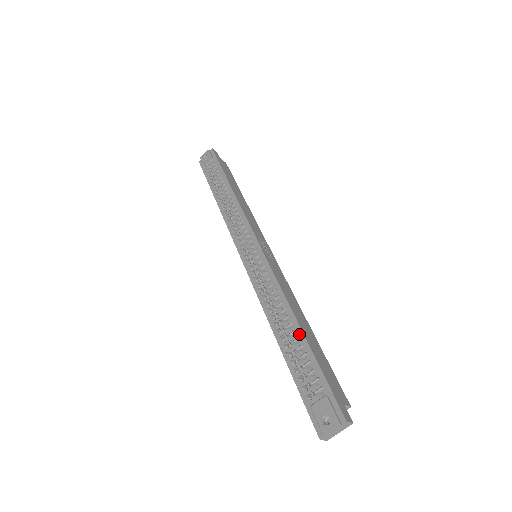
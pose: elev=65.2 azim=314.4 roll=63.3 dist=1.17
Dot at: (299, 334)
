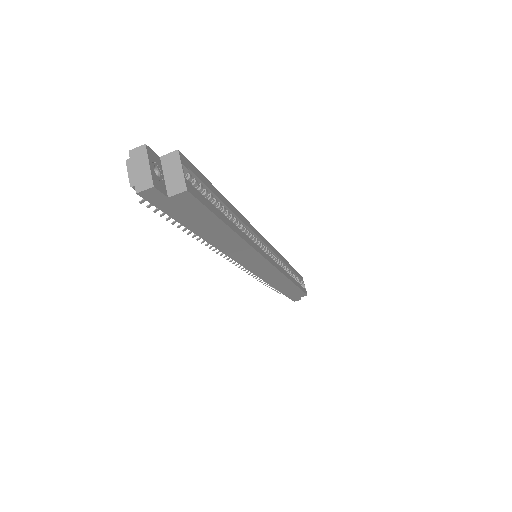
Dot at: occluded
